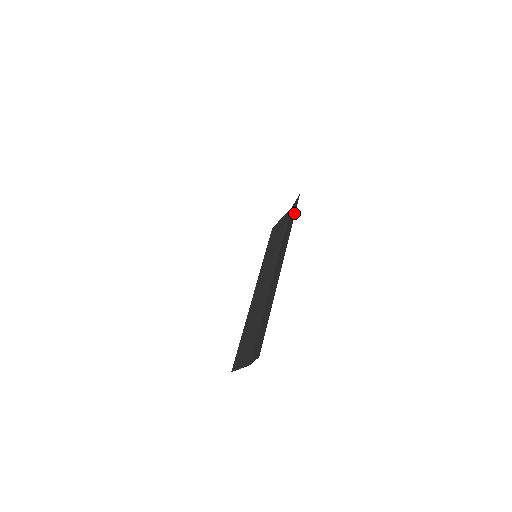
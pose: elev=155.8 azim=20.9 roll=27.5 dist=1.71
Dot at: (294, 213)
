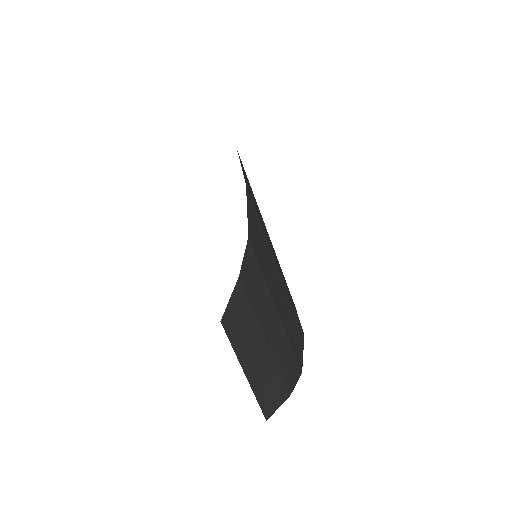
Dot at: (254, 261)
